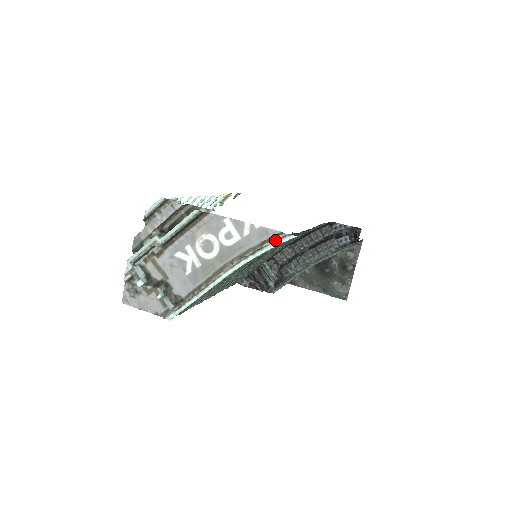
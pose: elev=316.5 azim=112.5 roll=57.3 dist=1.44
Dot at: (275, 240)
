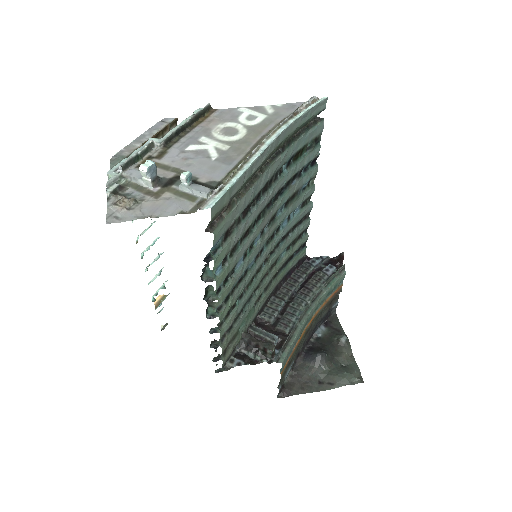
Dot at: (307, 104)
